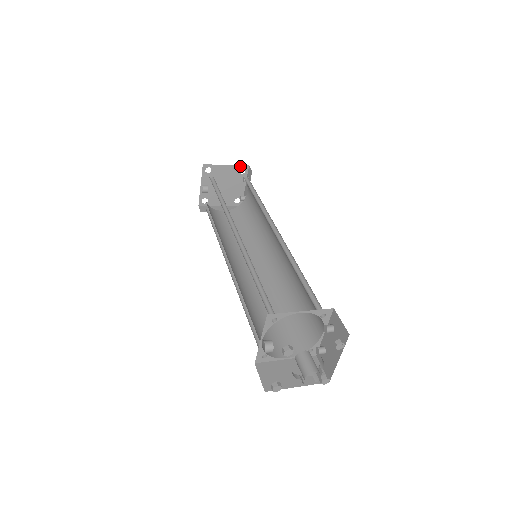
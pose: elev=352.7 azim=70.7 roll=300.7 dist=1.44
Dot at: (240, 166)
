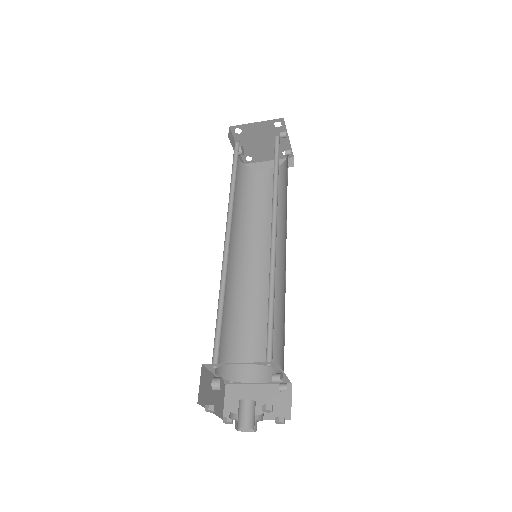
Dot at: (273, 120)
